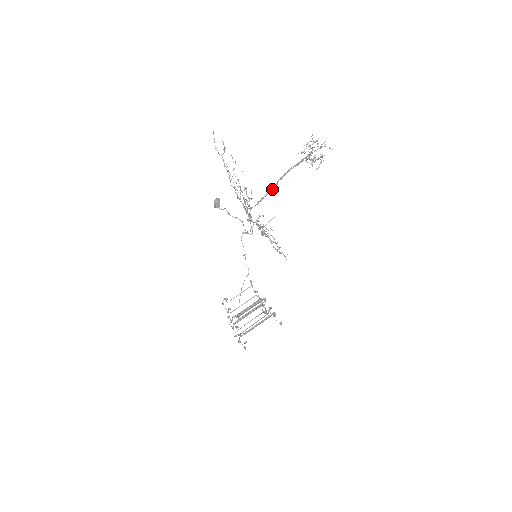
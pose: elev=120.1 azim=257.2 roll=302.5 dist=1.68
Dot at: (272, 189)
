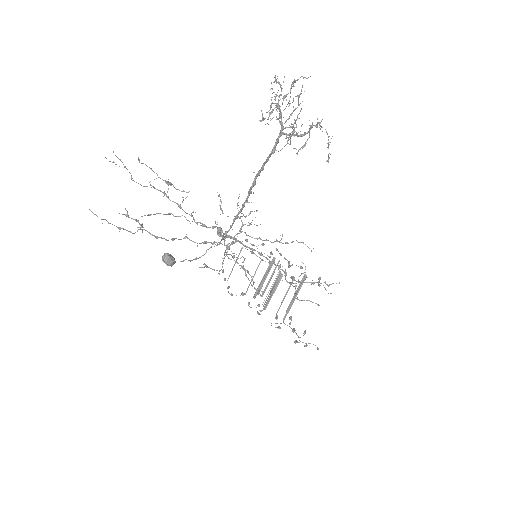
Dot at: (246, 201)
